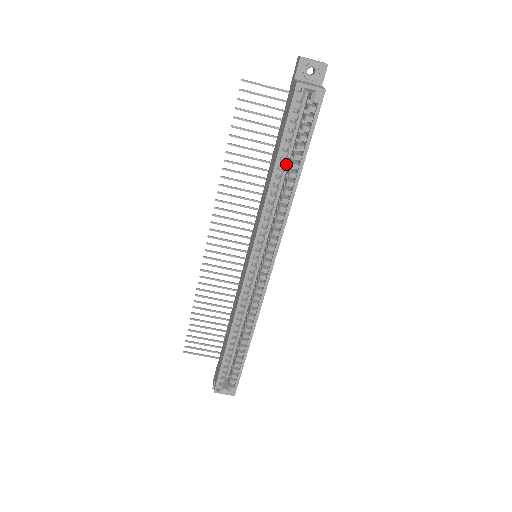
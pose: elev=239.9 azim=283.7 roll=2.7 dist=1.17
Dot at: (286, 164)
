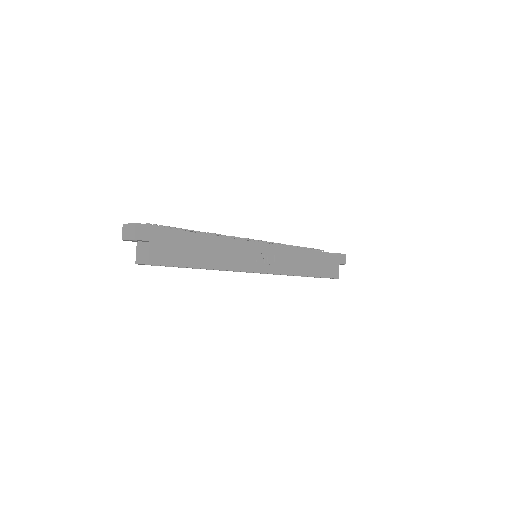
Dot at: occluded
